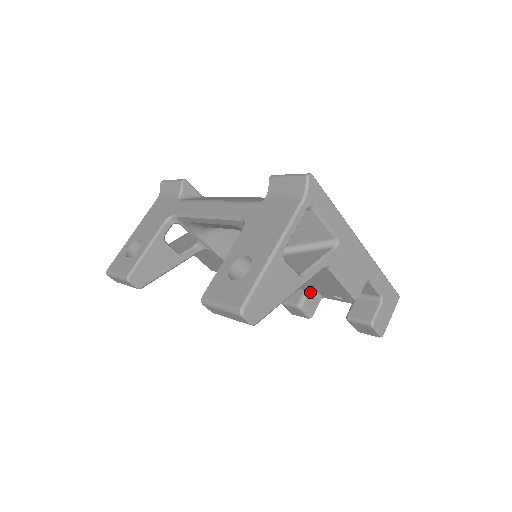
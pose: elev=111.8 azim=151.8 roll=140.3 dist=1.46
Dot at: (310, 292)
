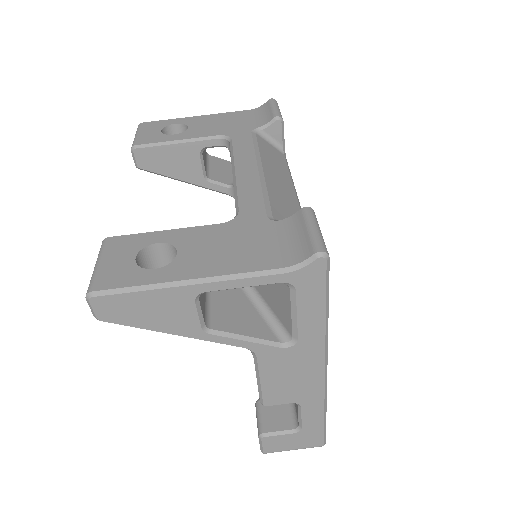
Dot at: occluded
